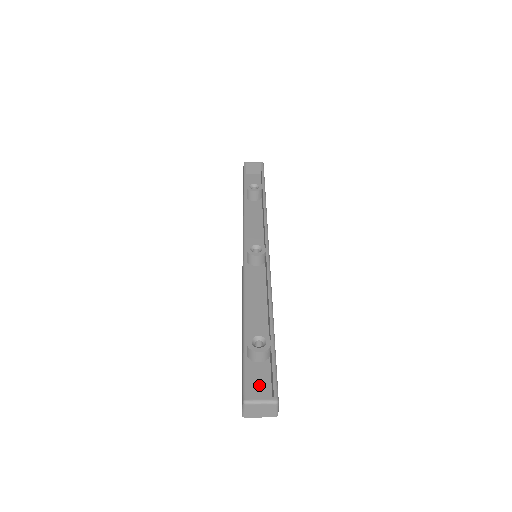
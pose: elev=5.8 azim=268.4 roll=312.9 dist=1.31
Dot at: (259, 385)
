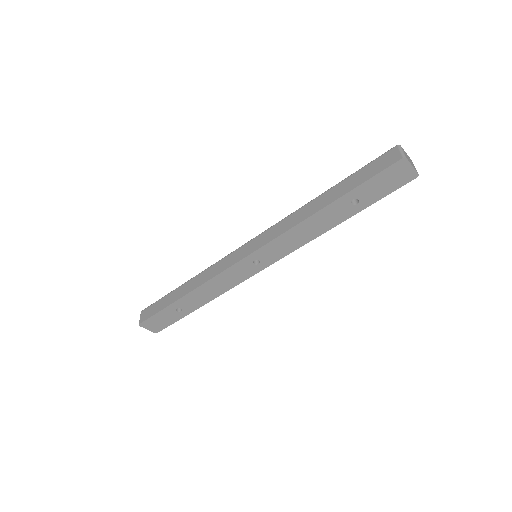
Dot at: (385, 179)
